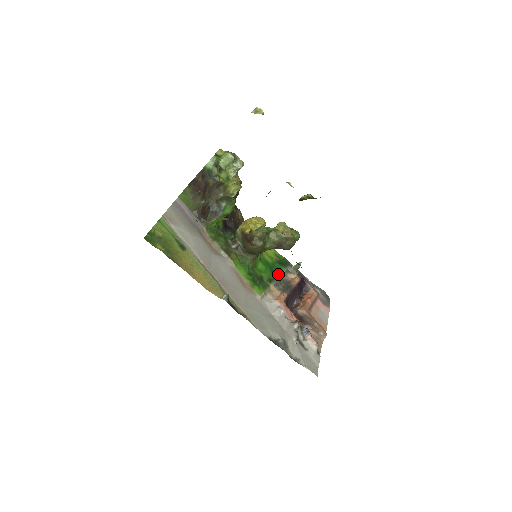
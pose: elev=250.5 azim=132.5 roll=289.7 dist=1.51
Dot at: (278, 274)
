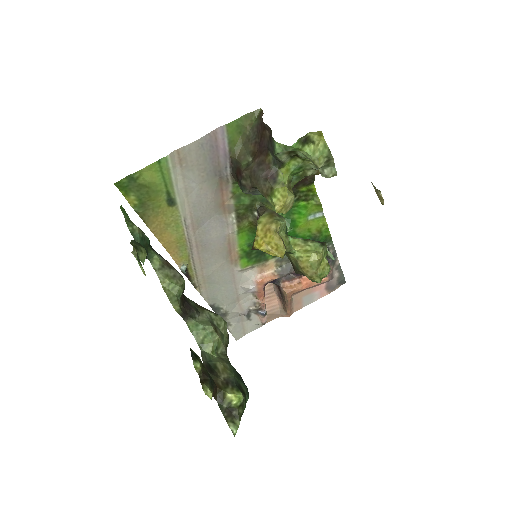
Dot at: occluded
